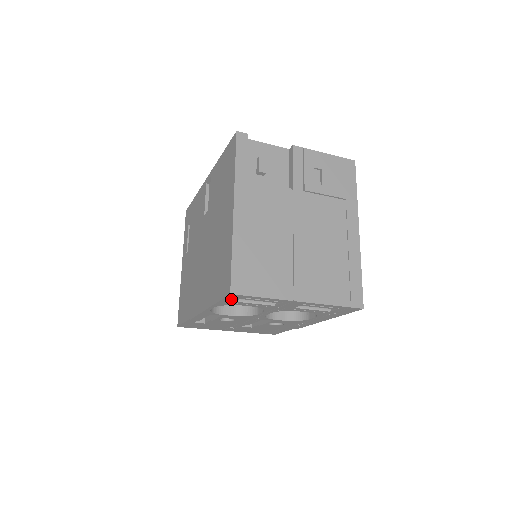
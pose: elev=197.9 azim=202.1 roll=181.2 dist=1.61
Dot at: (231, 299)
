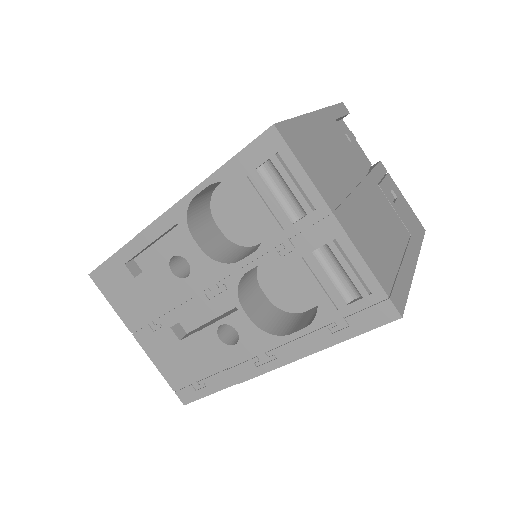
Dot at: (257, 154)
